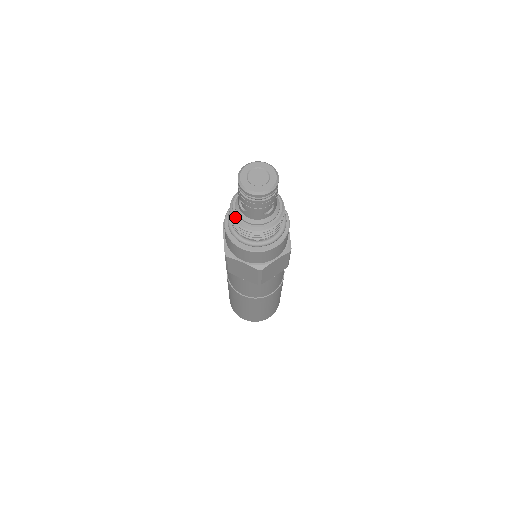
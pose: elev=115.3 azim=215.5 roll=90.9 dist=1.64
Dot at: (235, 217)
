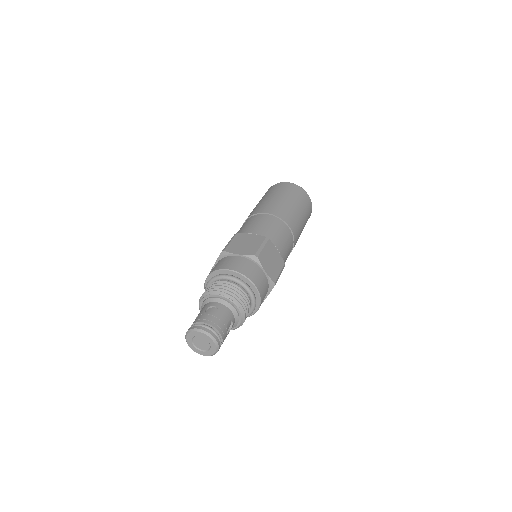
Dot at: (199, 307)
